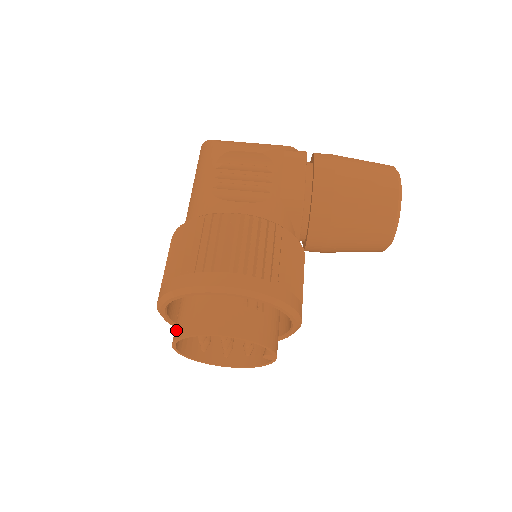
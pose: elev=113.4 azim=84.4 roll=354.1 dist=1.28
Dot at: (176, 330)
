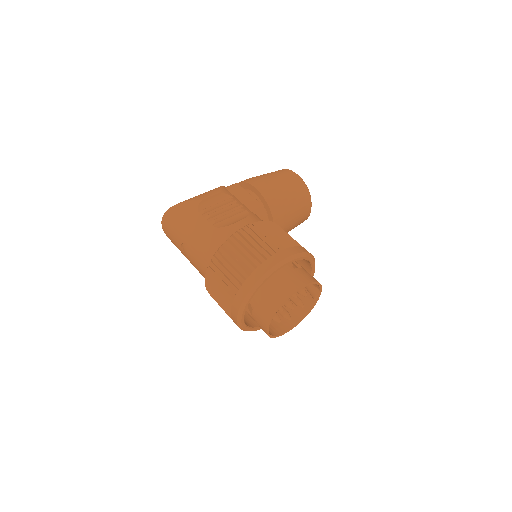
Dot at: (267, 311)
